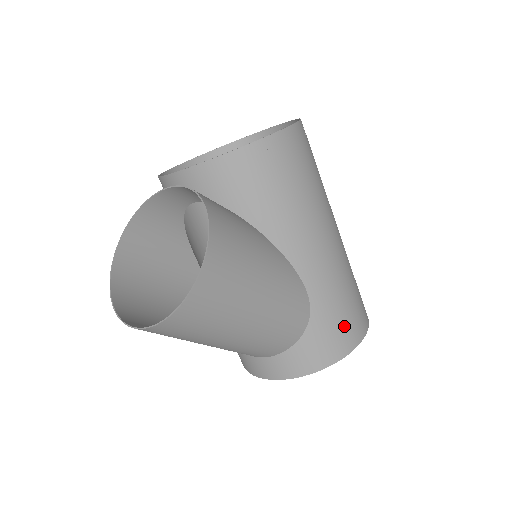
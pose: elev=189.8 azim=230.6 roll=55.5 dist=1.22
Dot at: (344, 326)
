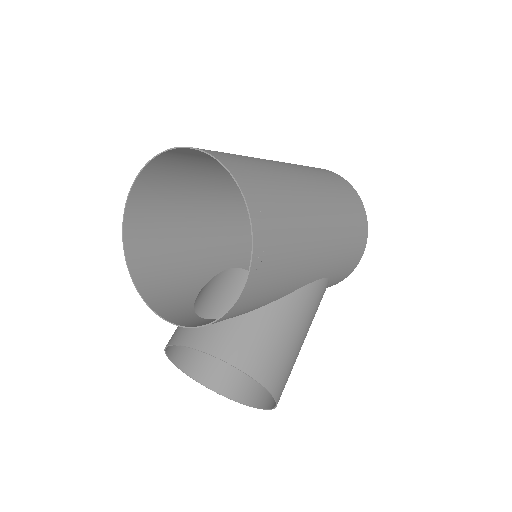
Dot at: (354, 254)
